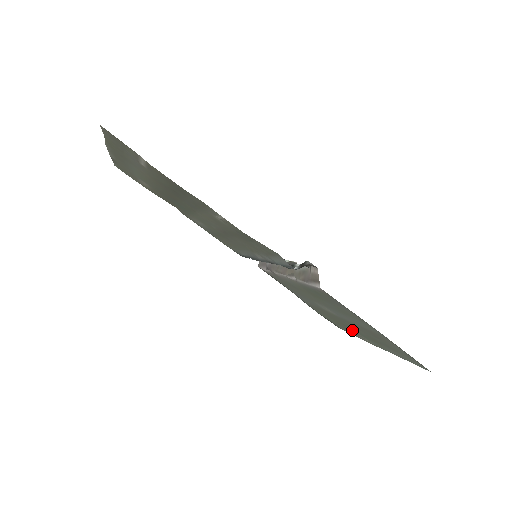
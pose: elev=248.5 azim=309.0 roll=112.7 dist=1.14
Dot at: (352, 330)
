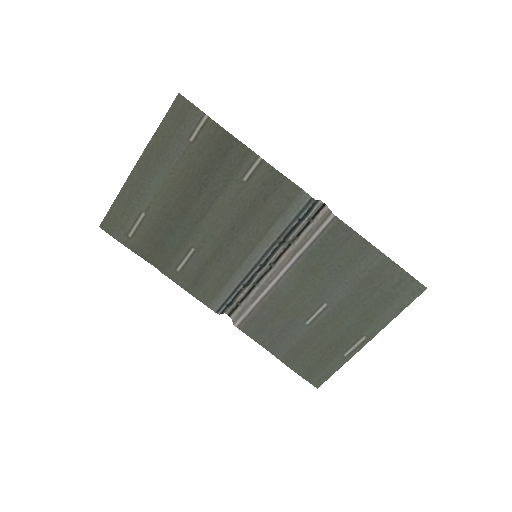
Dot at: (340, 344)
